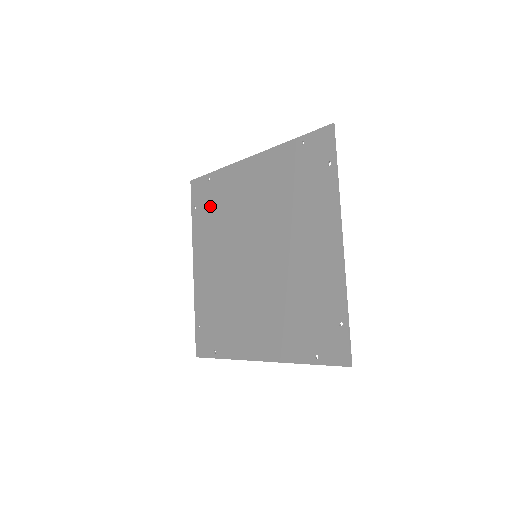
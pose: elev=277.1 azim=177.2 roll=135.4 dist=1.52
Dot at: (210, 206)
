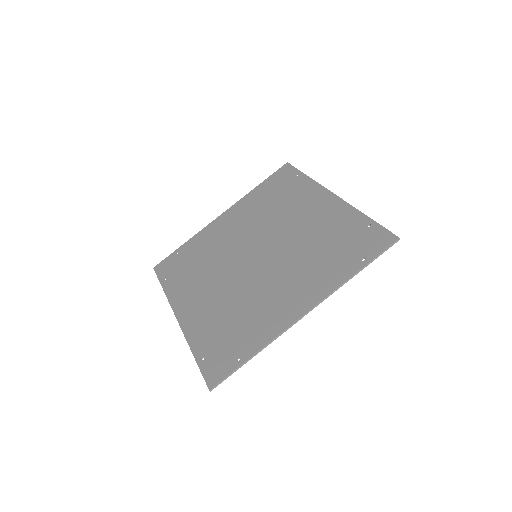
Dot at: (185, 265)
